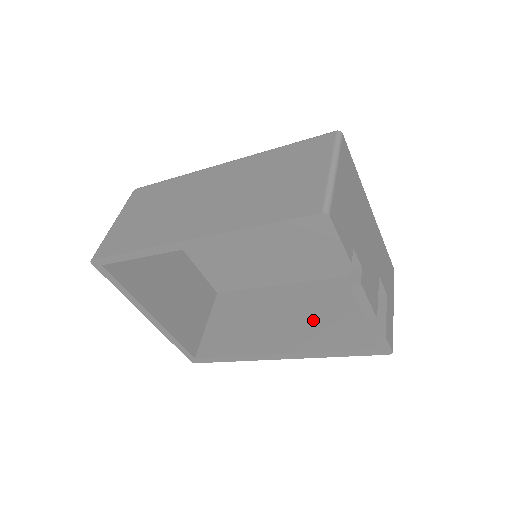
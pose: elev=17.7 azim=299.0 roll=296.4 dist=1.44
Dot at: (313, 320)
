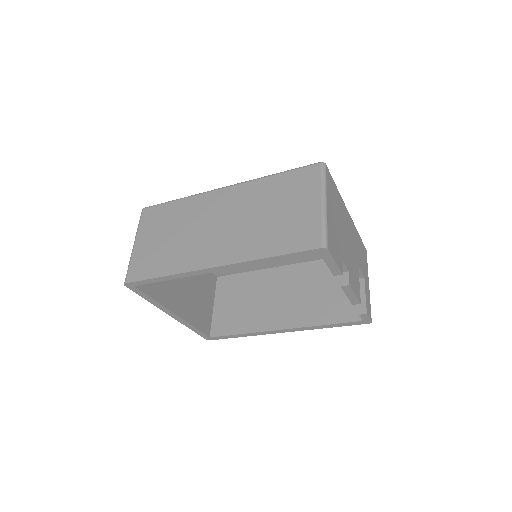
Dot at: (305, 299)
